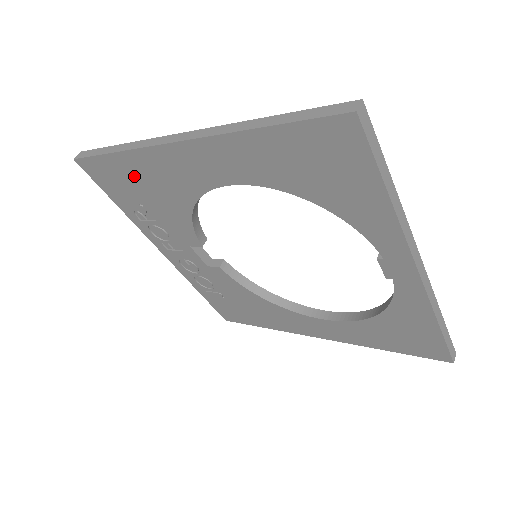
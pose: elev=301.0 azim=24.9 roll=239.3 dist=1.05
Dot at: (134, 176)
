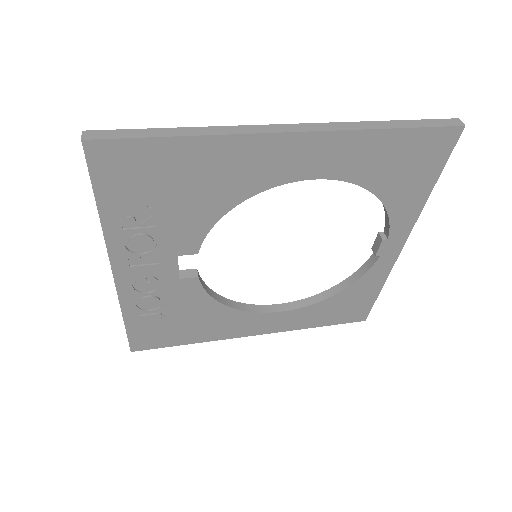
Dot at: (182, 168)
